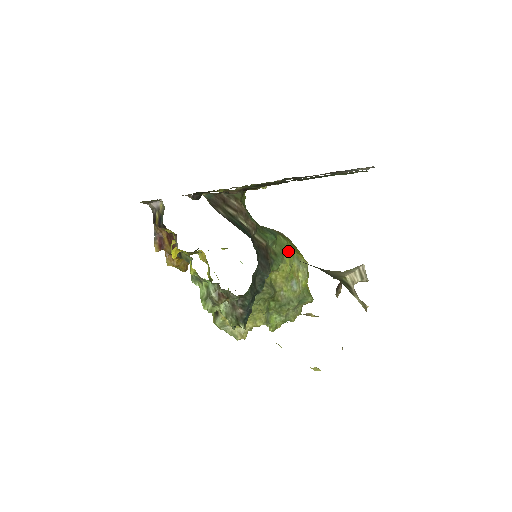
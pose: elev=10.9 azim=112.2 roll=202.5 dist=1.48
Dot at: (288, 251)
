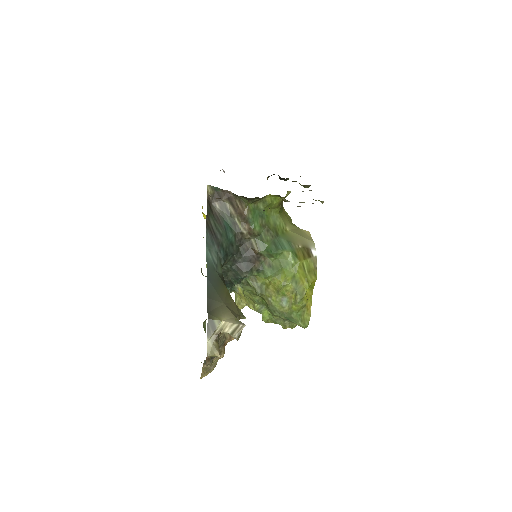
Dot at: (288, 271)
